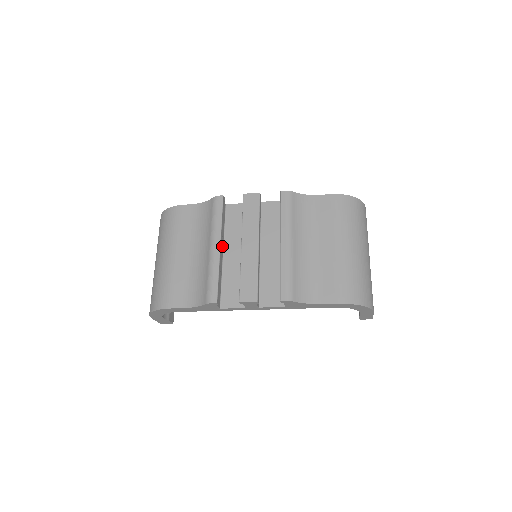
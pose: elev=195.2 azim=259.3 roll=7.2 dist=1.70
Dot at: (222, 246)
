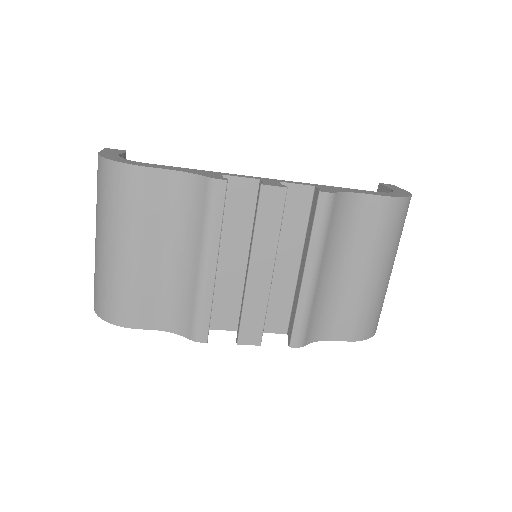
Dot at: occluded
